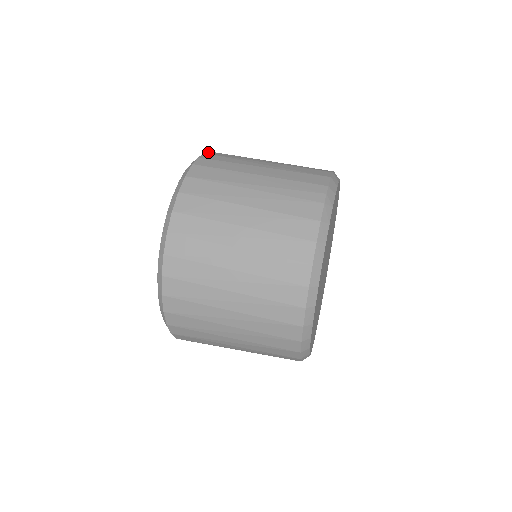
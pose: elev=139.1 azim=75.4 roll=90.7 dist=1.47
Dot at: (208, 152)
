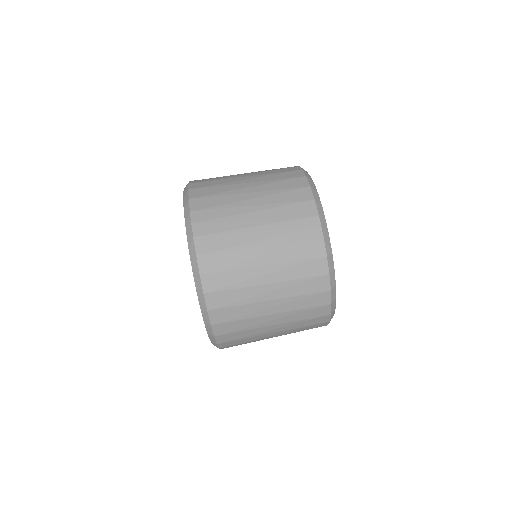
Dot at: (190, 204)
